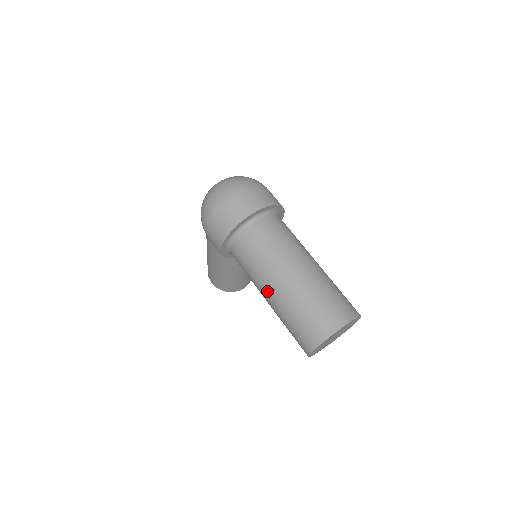
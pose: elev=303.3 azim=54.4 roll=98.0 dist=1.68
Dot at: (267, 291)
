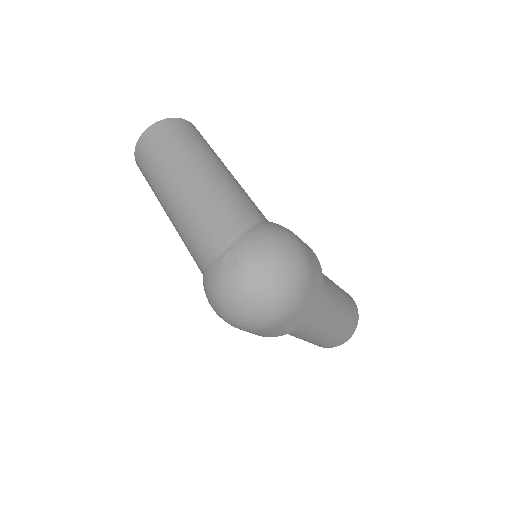
Dot at: occluded
